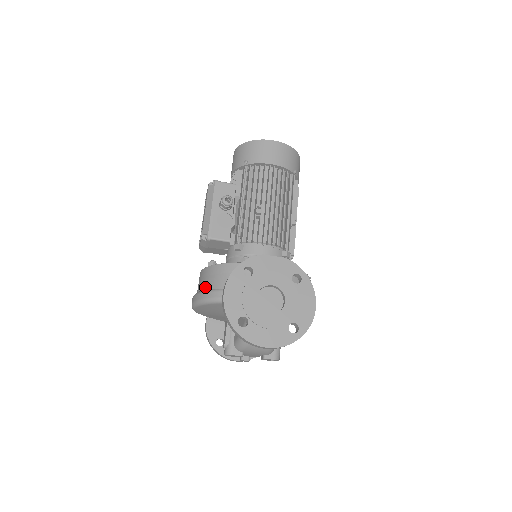
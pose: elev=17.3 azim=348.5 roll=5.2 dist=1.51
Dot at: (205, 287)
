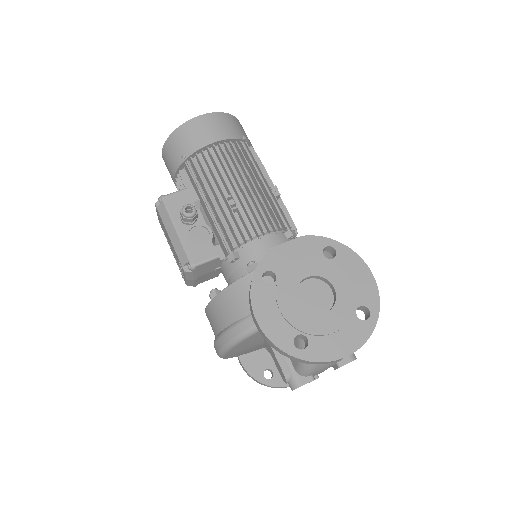
Dot at: (223, 325)
